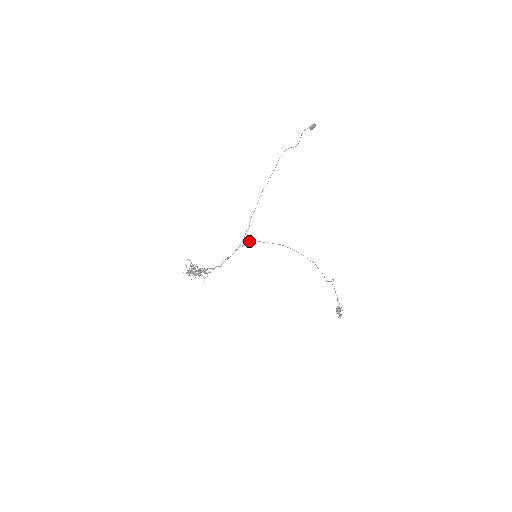
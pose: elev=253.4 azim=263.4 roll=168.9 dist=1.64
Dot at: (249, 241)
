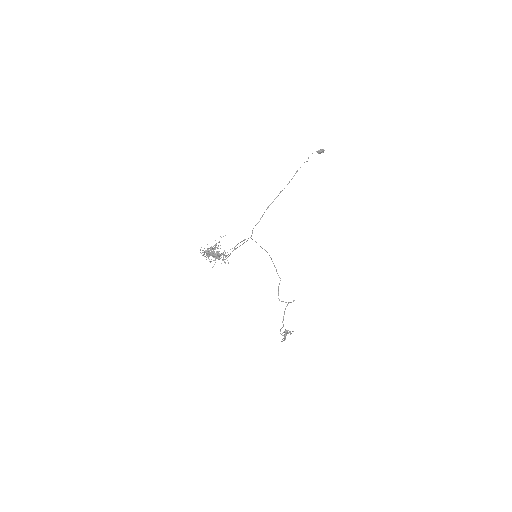
Dot at: occluded
